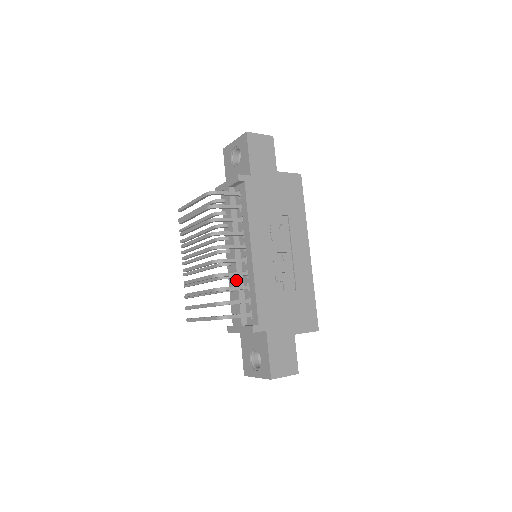
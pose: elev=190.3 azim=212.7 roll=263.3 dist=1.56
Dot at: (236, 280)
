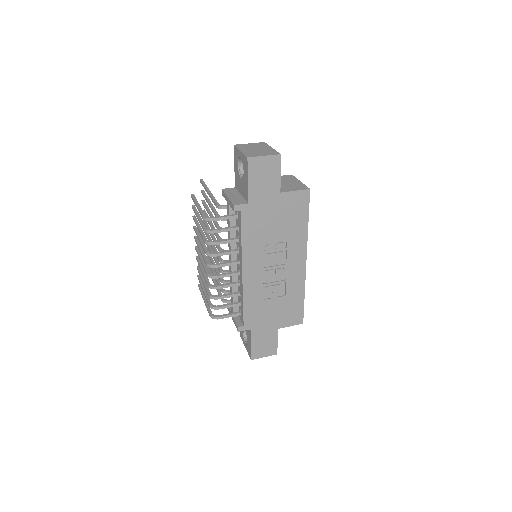
Dot at: occluded
